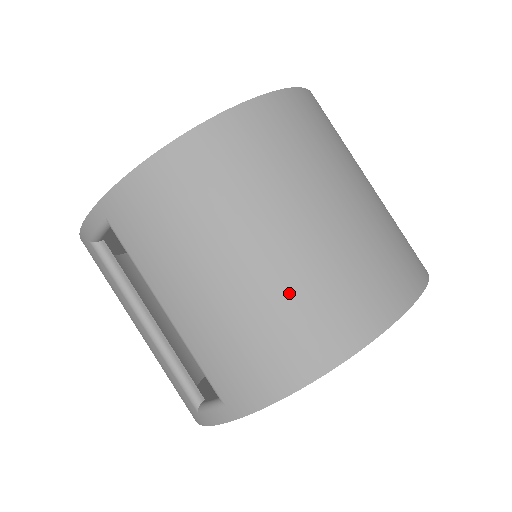
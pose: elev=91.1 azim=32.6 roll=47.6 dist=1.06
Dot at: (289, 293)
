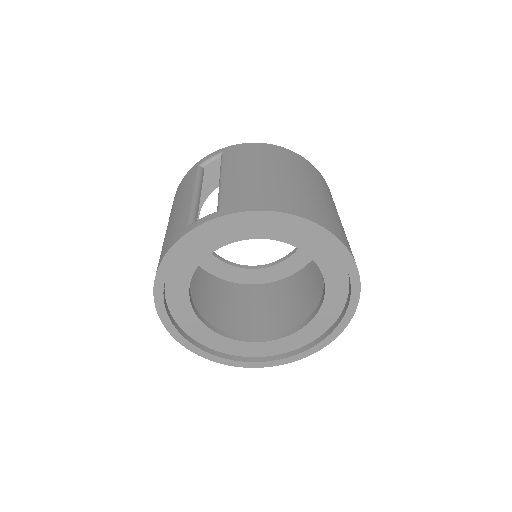
Dot at: (295, 191)
